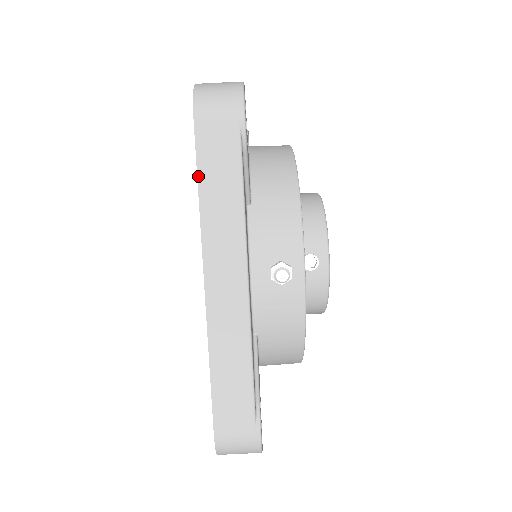
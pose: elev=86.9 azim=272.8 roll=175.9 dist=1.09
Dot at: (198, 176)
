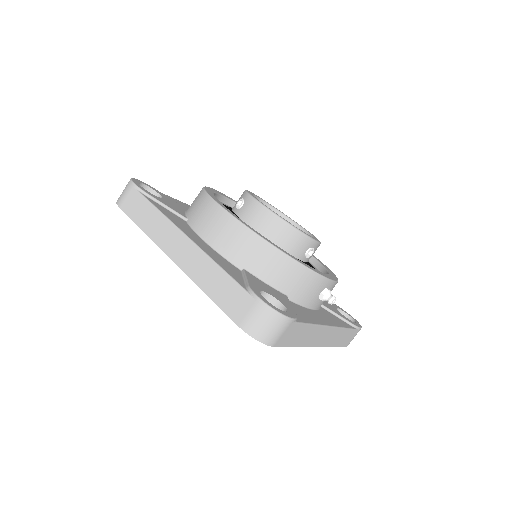
Dot at: occluded
